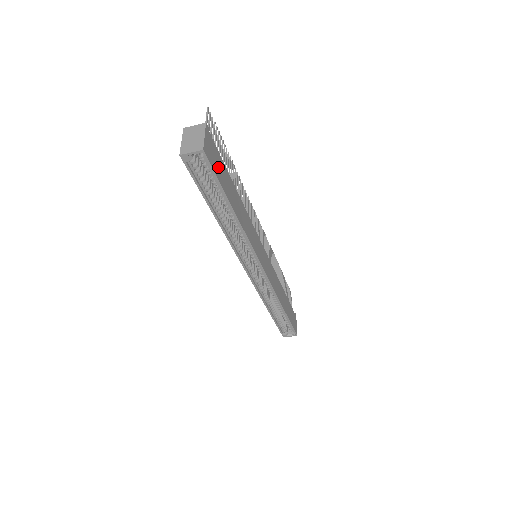
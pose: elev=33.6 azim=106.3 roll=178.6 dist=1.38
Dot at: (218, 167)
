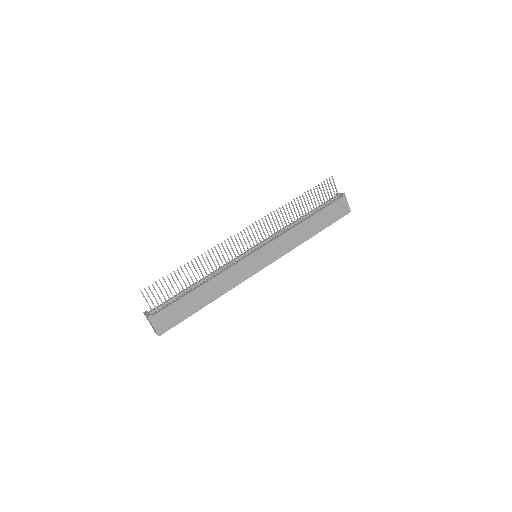
Dot at: (175, 315)
